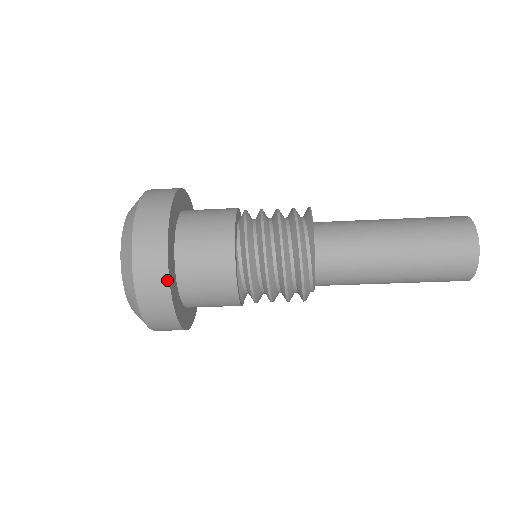
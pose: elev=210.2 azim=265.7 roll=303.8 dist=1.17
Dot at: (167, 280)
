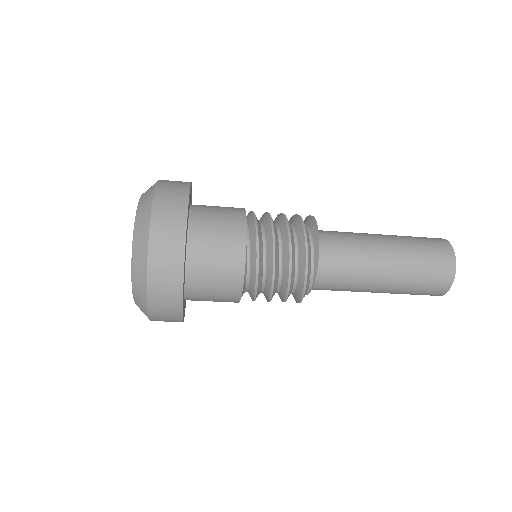
Dot at: (183, 251)
